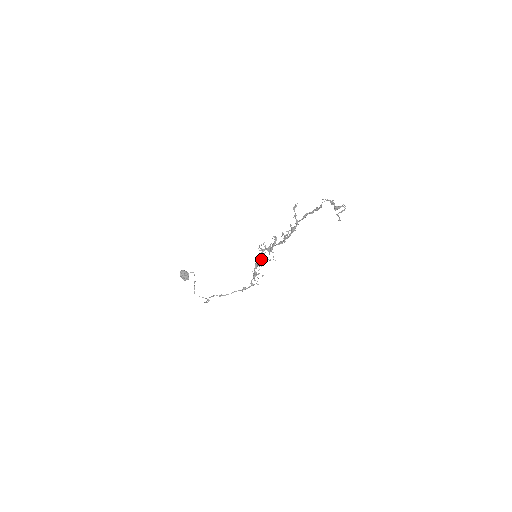
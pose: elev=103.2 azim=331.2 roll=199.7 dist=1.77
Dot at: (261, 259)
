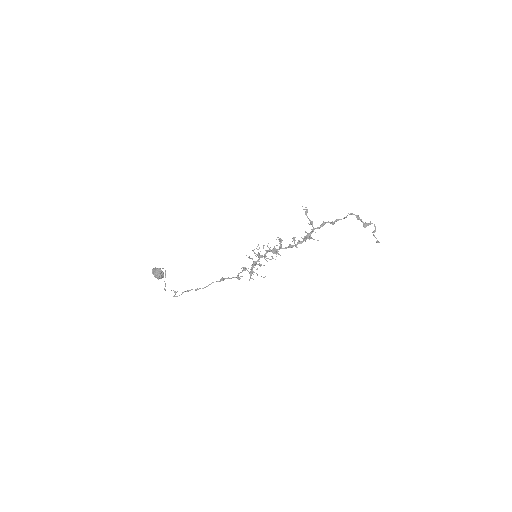
Dot at: (259, 258)
